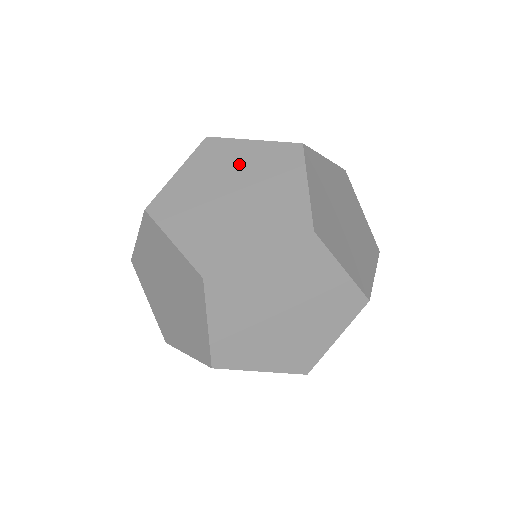
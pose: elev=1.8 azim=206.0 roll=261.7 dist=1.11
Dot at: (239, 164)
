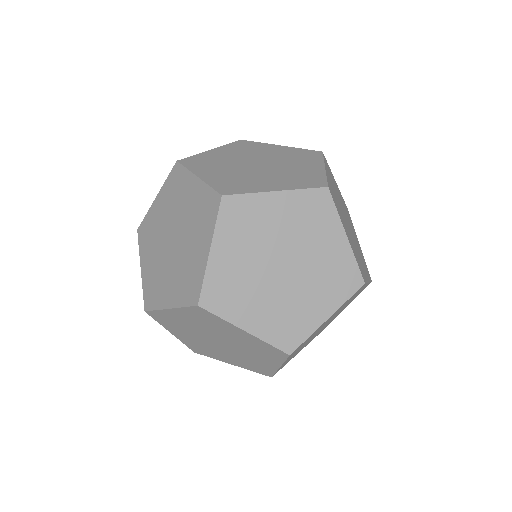
Dot at: (183, 204)
